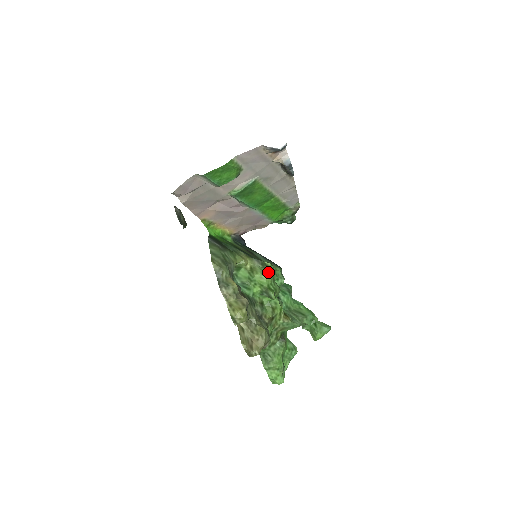
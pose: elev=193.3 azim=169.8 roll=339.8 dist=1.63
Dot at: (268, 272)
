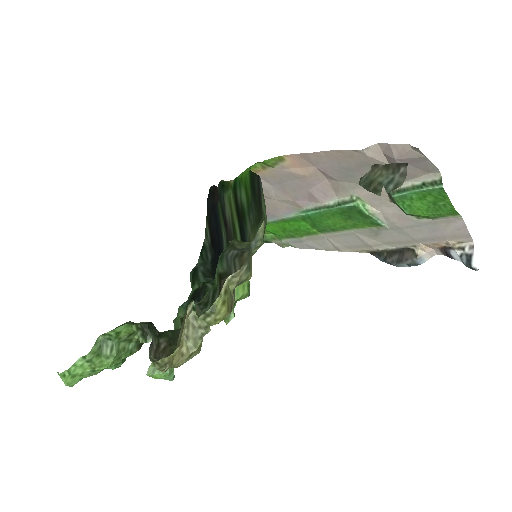
Dot at: occluded
